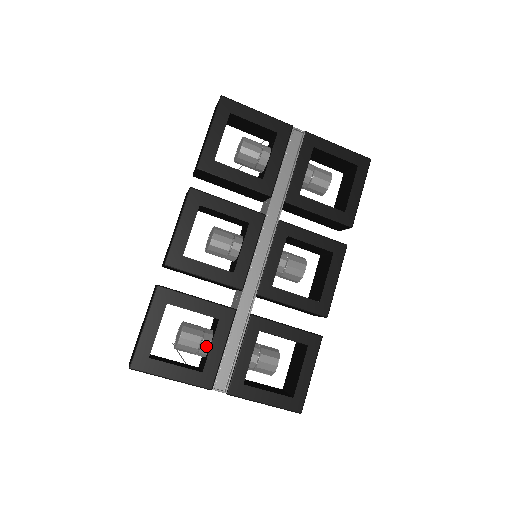
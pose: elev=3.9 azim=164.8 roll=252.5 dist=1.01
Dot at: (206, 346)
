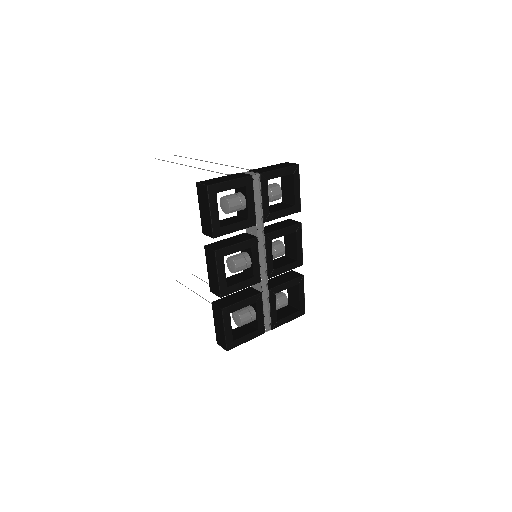
Dot at: (254, 317)
